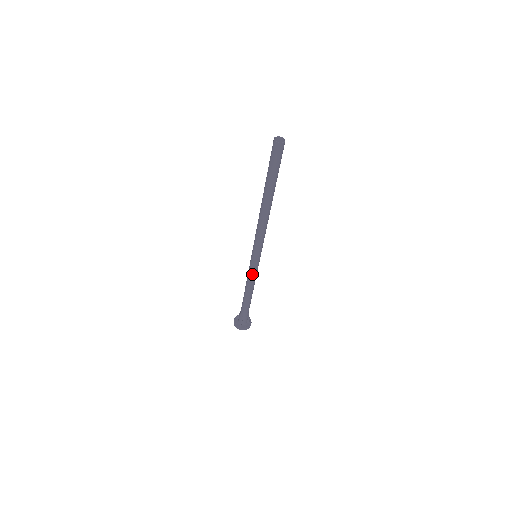
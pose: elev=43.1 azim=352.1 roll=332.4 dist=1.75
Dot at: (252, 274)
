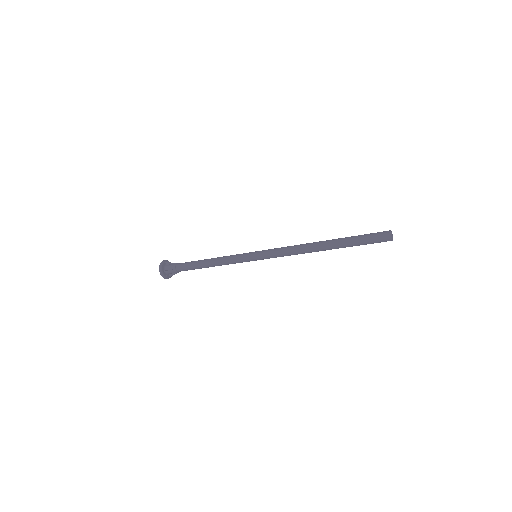
Dot at: (235, 261)
